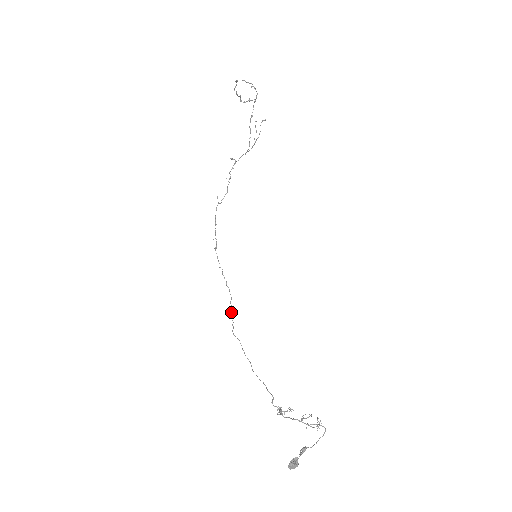
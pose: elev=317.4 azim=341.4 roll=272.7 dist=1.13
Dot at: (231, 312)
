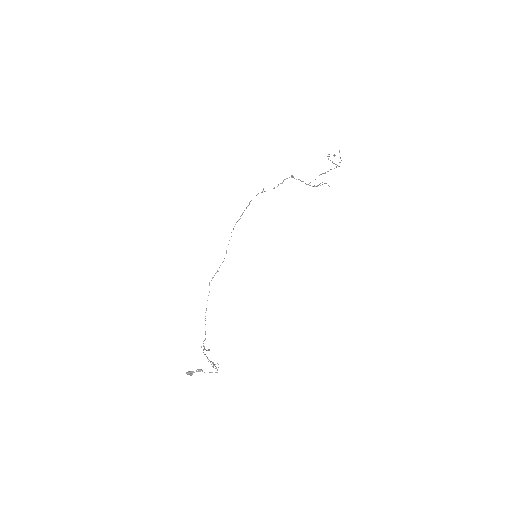
Dot at: (217, 270)
